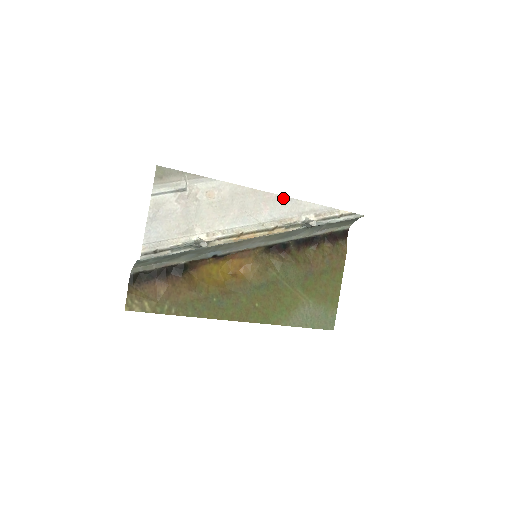
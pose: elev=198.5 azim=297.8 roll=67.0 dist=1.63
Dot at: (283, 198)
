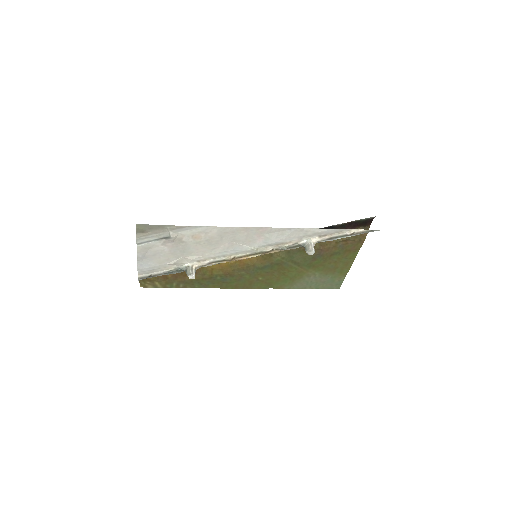
Dot at: (280, 229)
